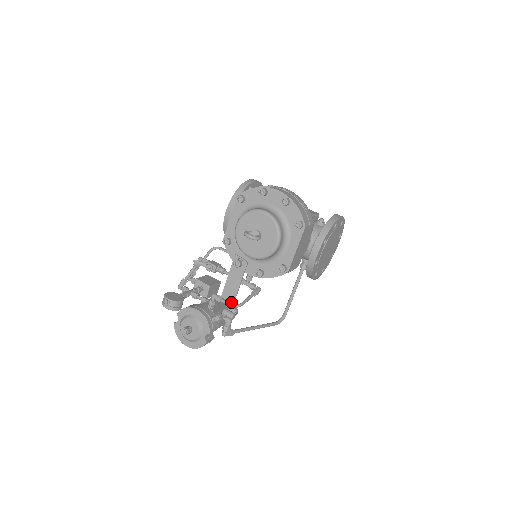
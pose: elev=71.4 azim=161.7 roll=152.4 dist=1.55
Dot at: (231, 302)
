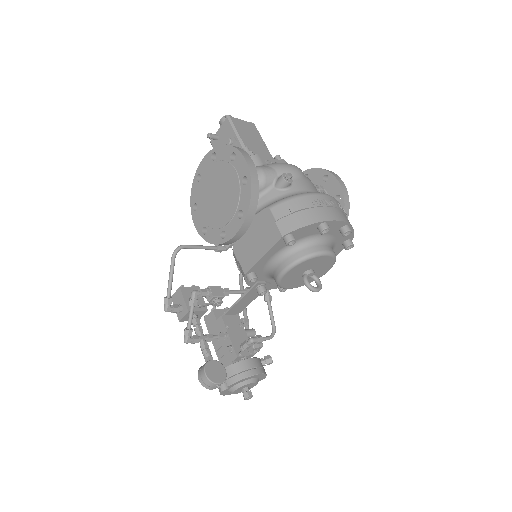
Dot at: (237, 314)
